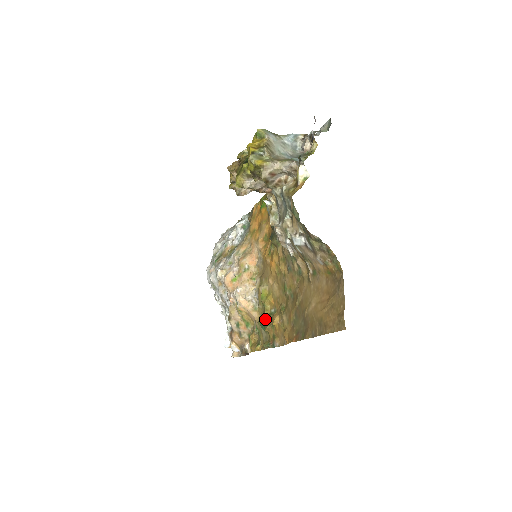
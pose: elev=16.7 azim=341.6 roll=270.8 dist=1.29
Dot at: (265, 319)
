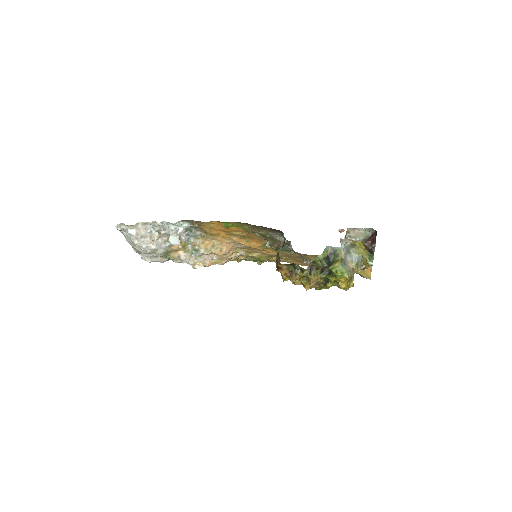
Dot at: (260, 260)
